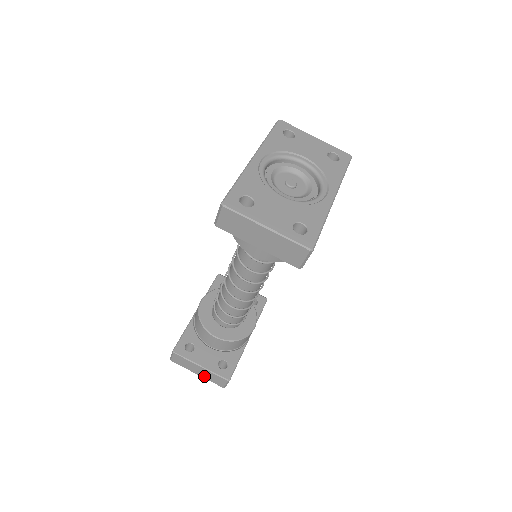
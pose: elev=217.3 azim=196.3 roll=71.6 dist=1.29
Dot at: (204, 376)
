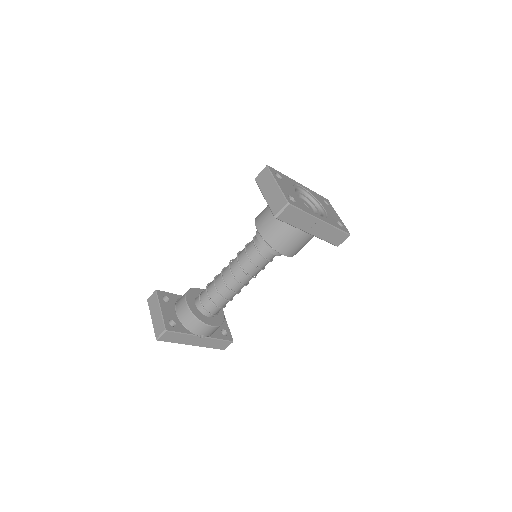
Dot at: (154, 322)
